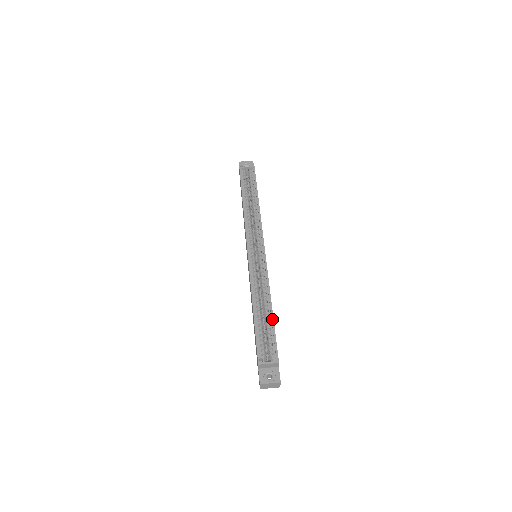
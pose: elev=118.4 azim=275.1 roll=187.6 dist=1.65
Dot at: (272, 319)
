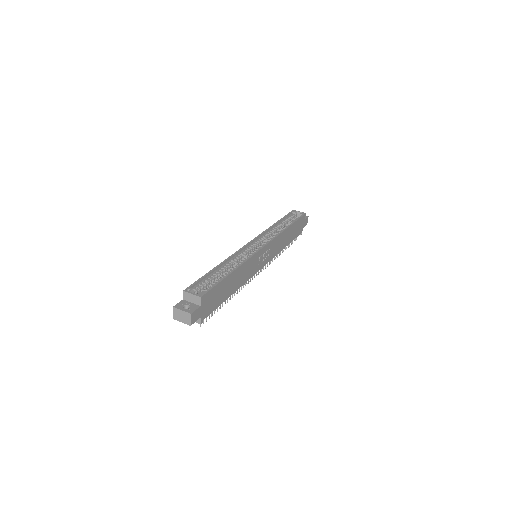
Dot at: (225, 276)
